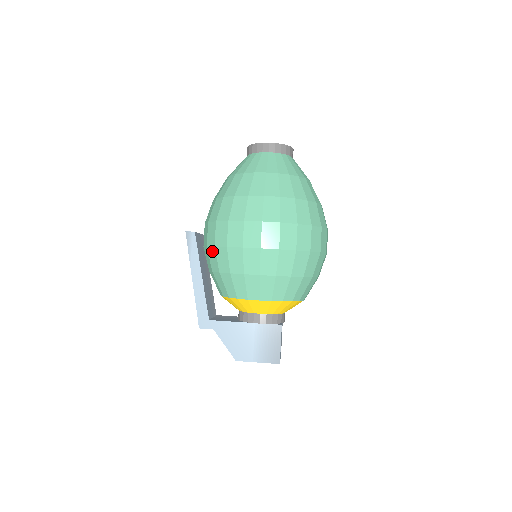
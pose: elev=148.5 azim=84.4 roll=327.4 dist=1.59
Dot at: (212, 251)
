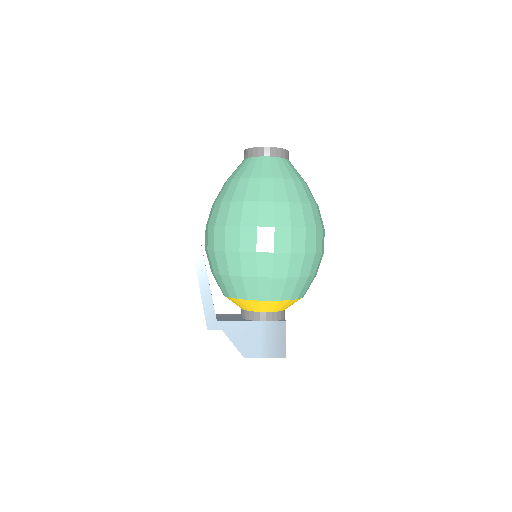
Dot at: (221, 255)
